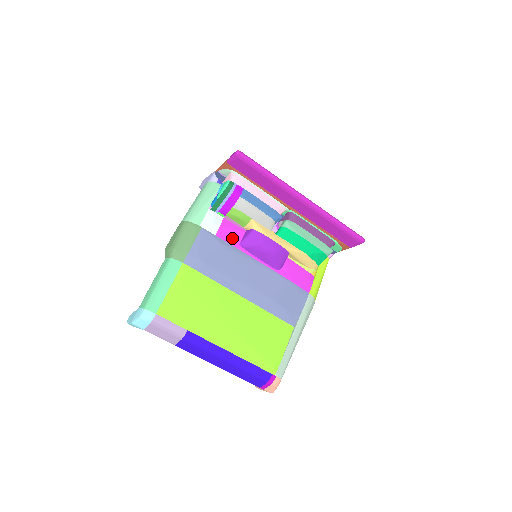
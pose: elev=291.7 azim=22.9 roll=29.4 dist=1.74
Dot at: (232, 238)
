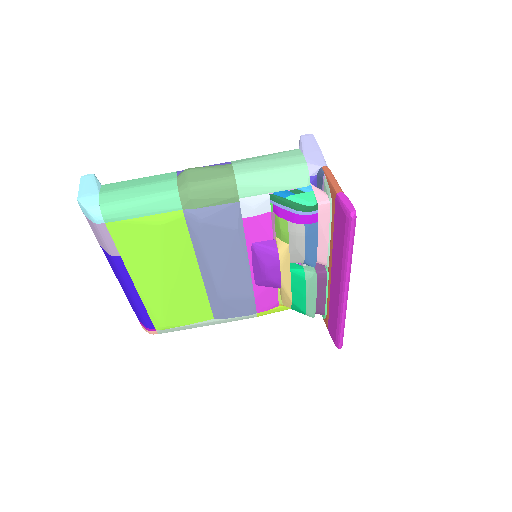
Dot at: (253, 233)
